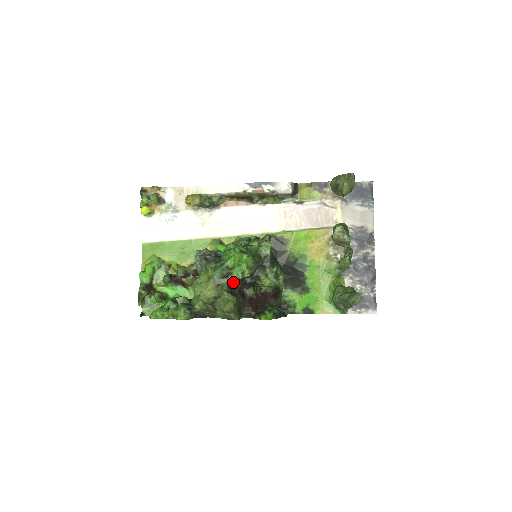
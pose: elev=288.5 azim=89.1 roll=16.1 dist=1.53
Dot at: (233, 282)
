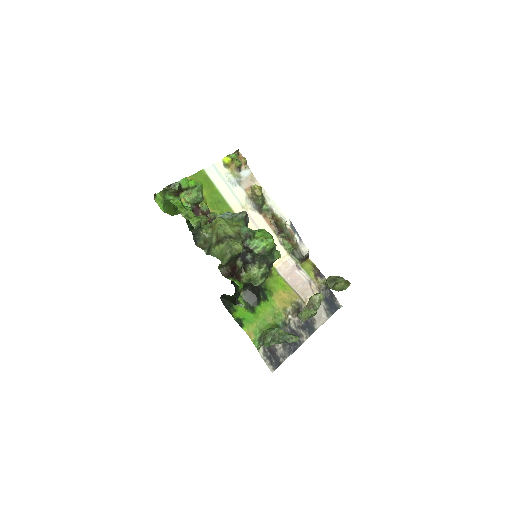
Dot at: (245, 245)
